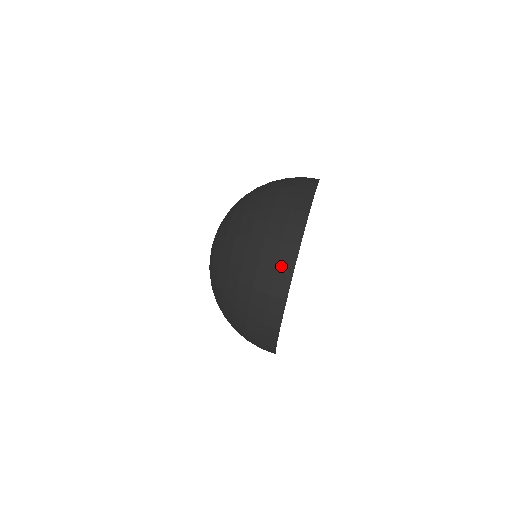
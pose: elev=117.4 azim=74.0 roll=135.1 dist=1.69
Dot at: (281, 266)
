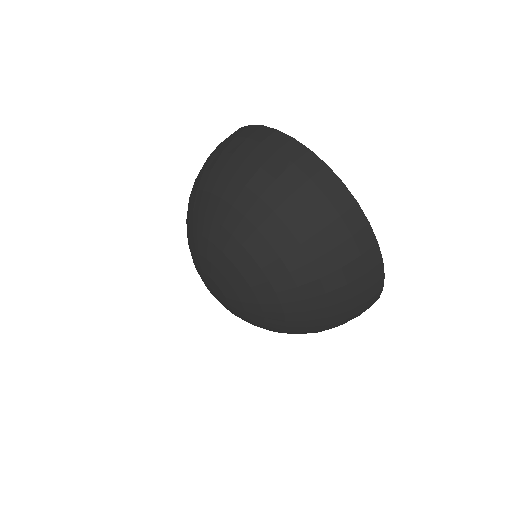
Dot at: (373, 289)
